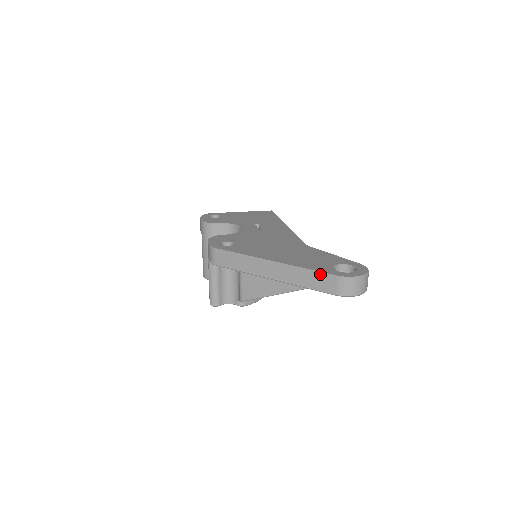
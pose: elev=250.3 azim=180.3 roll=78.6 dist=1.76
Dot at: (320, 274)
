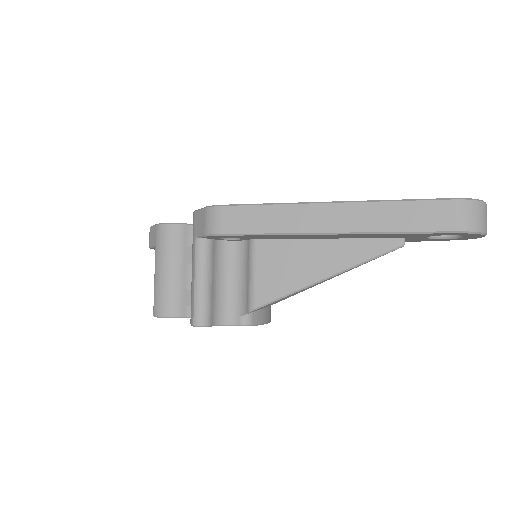
Dot at: (423, 202)
